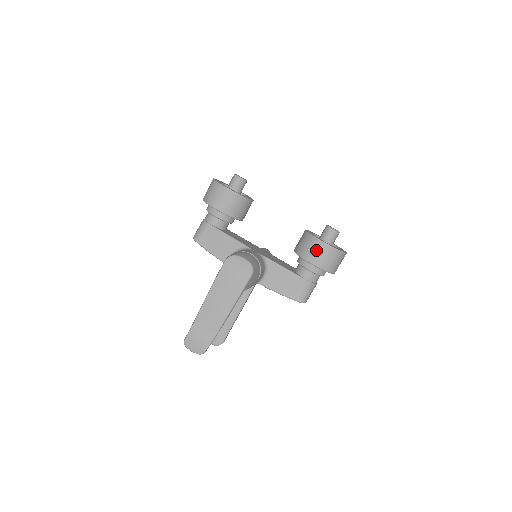
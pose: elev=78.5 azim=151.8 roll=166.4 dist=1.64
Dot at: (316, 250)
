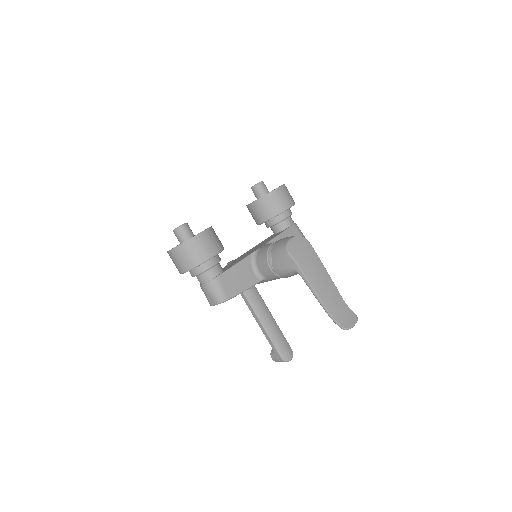
Dot at: (281, 197)
